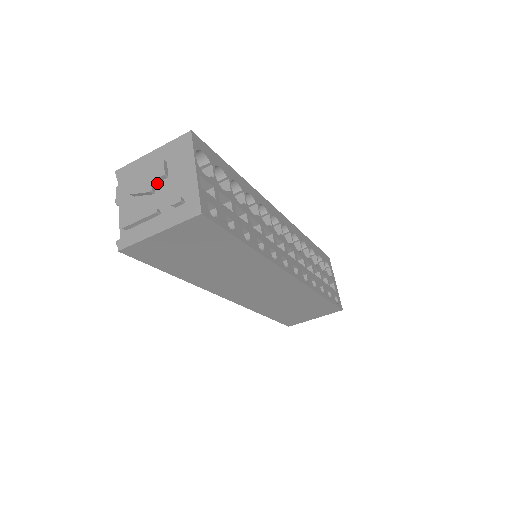
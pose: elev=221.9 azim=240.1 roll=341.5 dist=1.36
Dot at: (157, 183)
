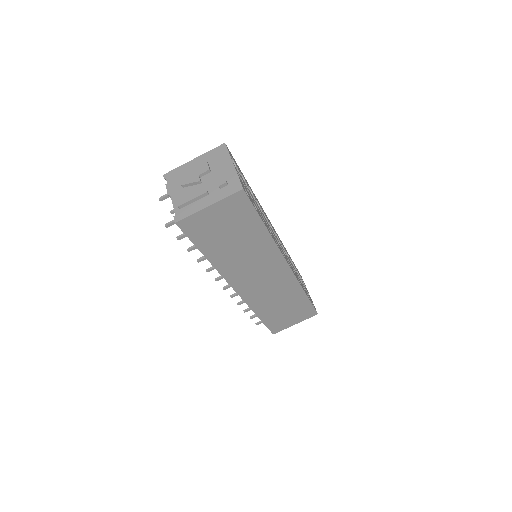
Dot at: (202, 177)
